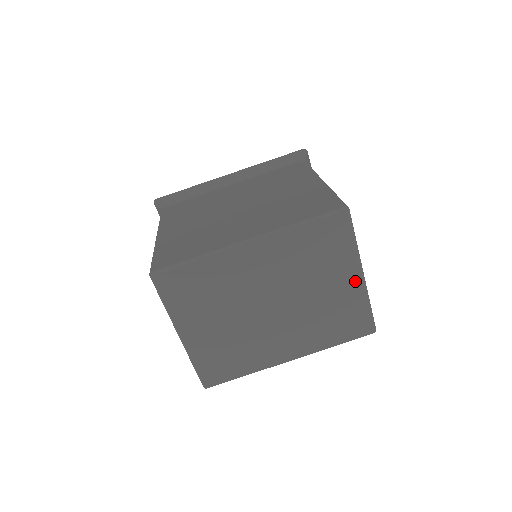
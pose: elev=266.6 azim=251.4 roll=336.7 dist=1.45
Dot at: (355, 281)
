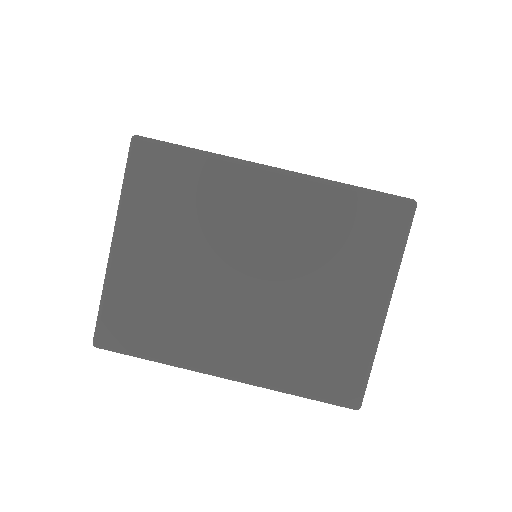
Dot at: (372, 311)
